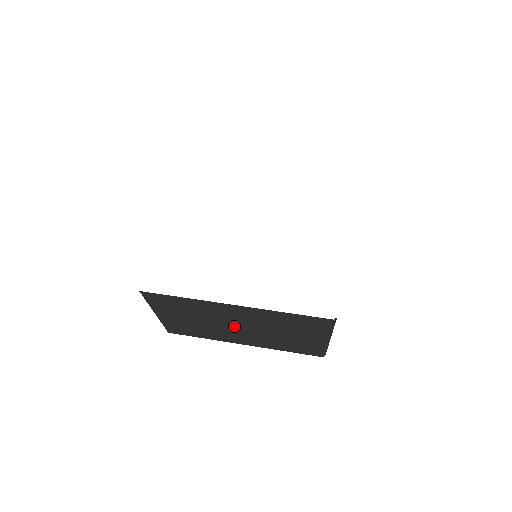
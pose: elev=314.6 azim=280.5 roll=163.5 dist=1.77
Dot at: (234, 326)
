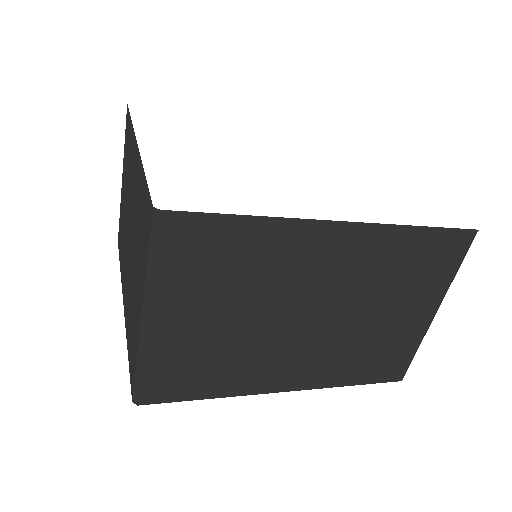
Dot at: (301, 316)
